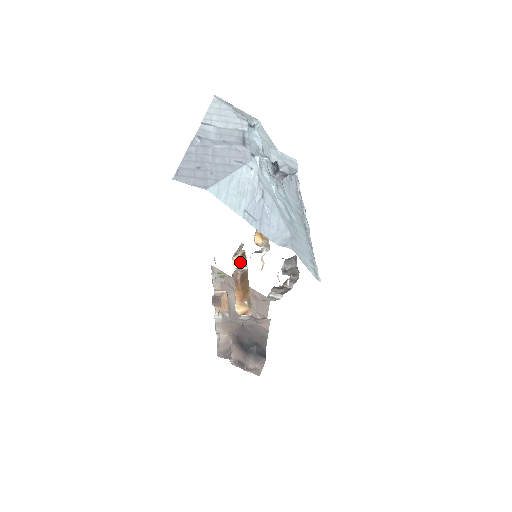
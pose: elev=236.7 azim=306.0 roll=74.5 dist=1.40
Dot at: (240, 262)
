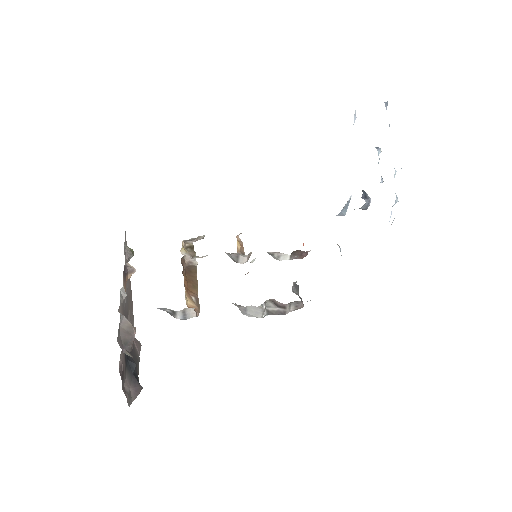
Dot at: (188, 252)
